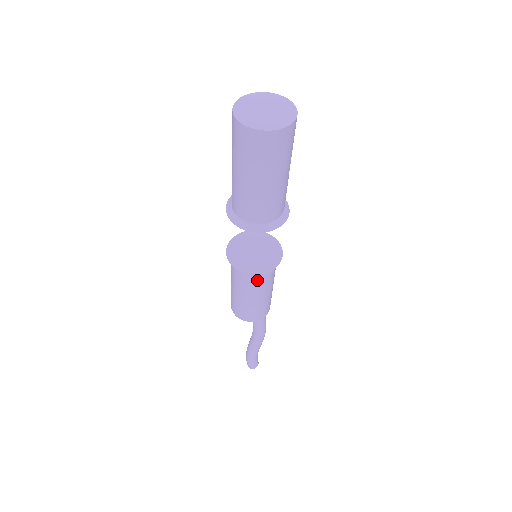
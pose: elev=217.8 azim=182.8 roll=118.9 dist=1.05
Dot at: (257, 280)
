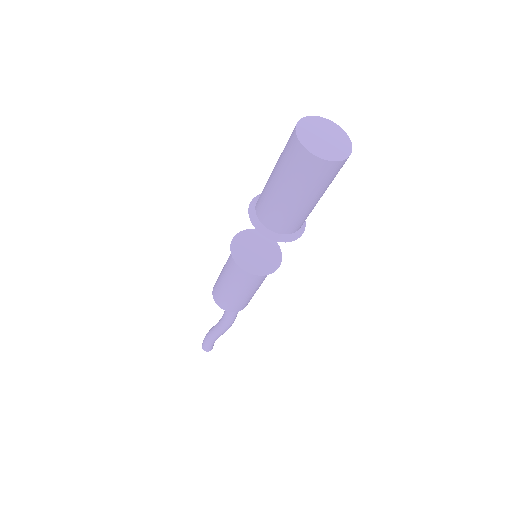
Dot at: (245, 277)
